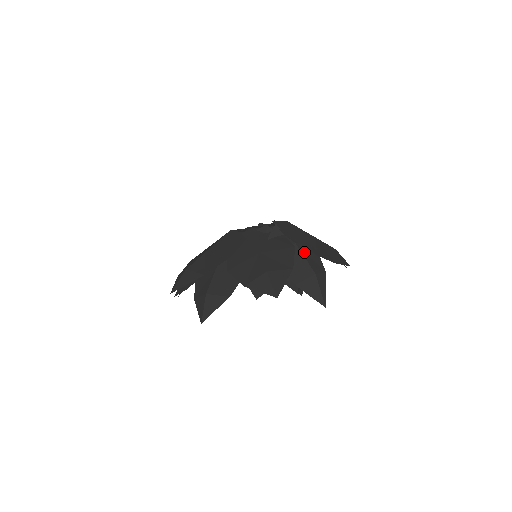
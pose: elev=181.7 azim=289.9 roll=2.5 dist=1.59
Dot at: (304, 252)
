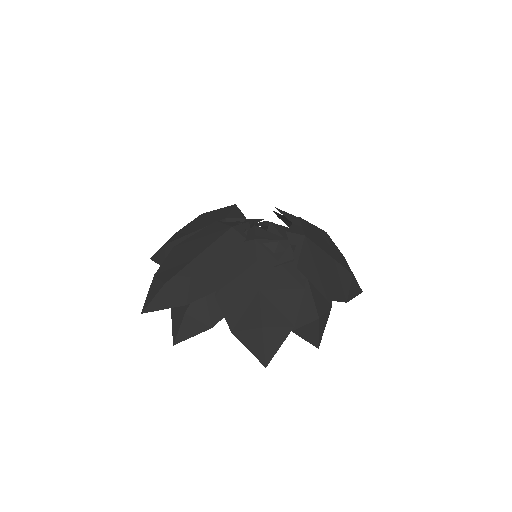
Dot at: (314, 287)
